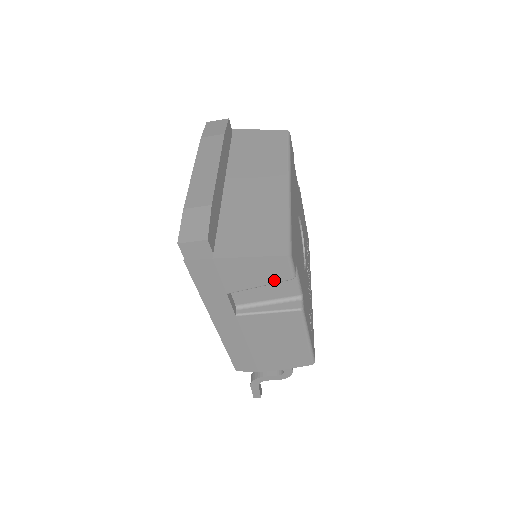
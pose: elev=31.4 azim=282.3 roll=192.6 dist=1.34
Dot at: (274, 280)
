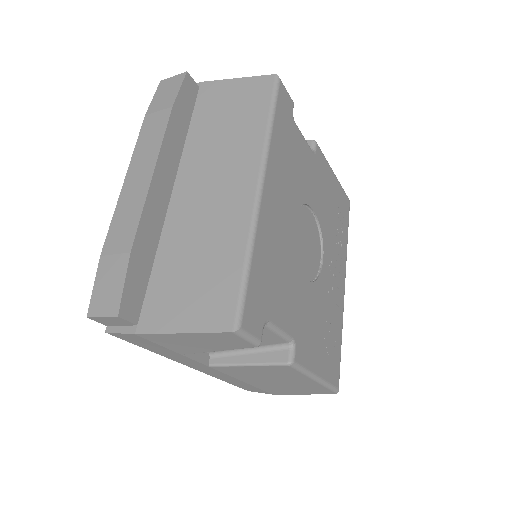
Dot at: (232, 347)
